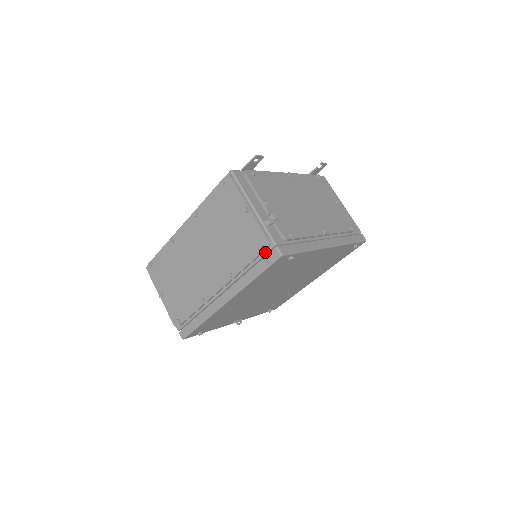
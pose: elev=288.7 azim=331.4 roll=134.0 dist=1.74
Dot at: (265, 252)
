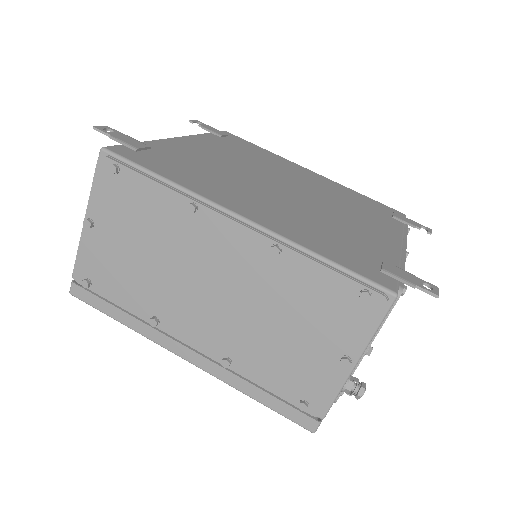
Dot at: occluded
